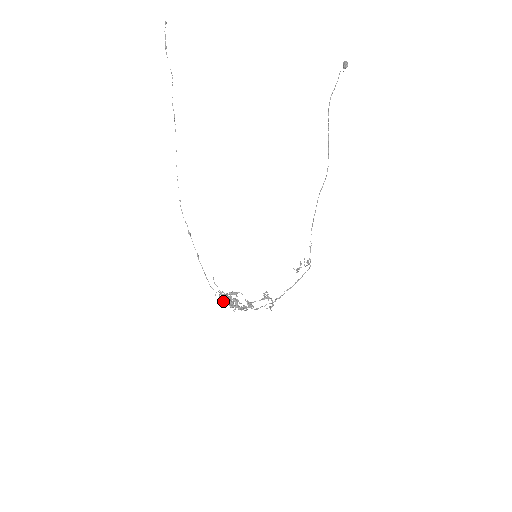
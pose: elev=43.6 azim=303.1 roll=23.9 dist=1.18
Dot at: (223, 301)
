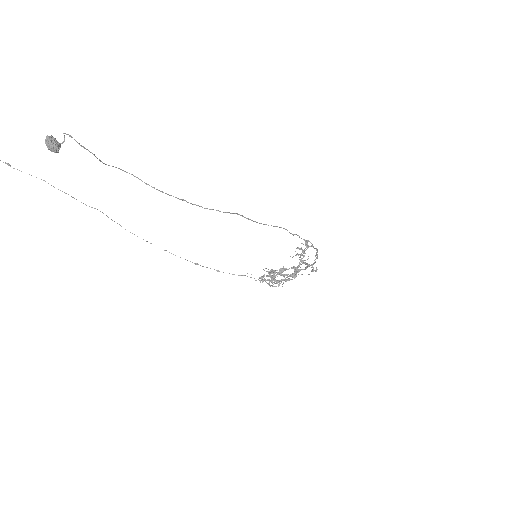
Dot at: (269, 282)
